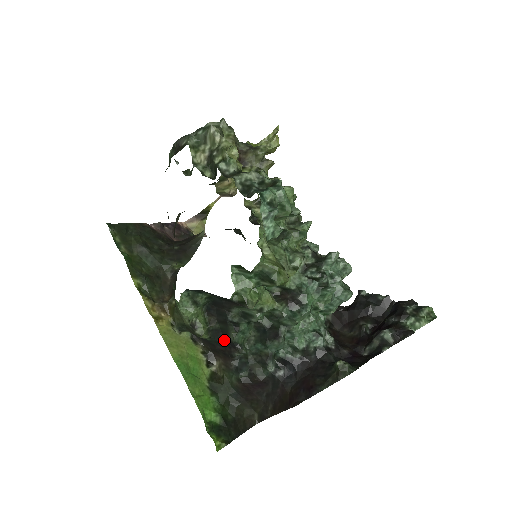
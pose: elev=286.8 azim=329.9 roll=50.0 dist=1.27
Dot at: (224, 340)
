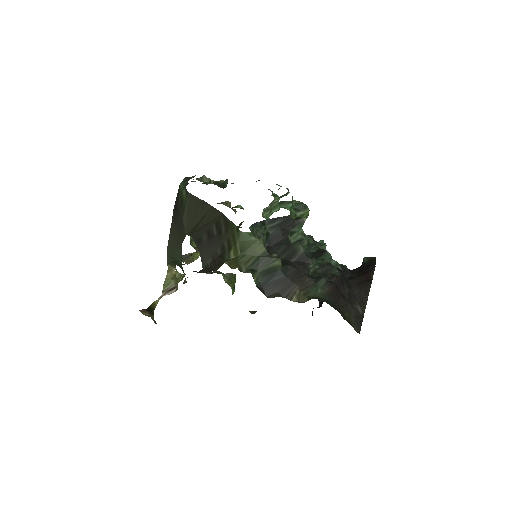
Dot at: (294, 263)
